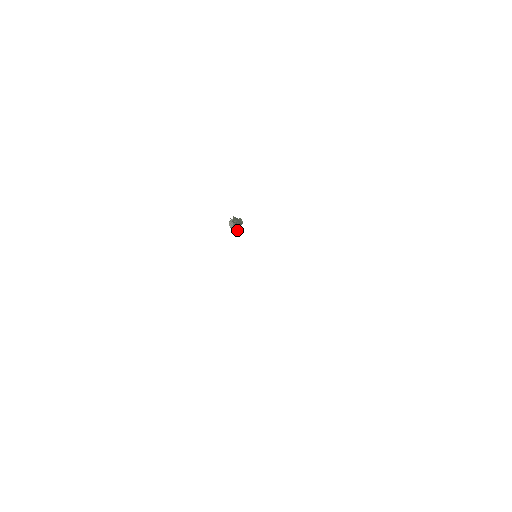
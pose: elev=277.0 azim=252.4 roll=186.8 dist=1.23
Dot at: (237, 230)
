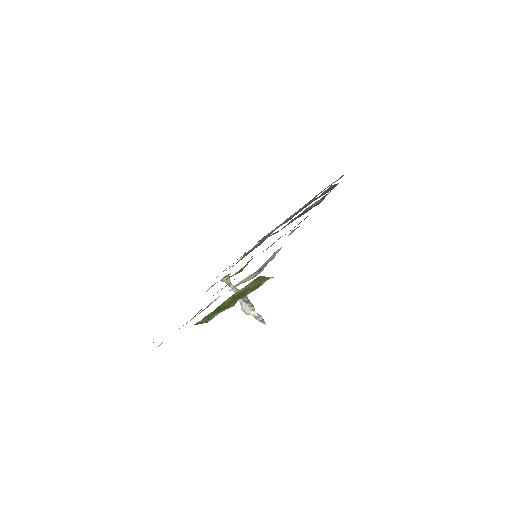
Dot at: (250, 304)
